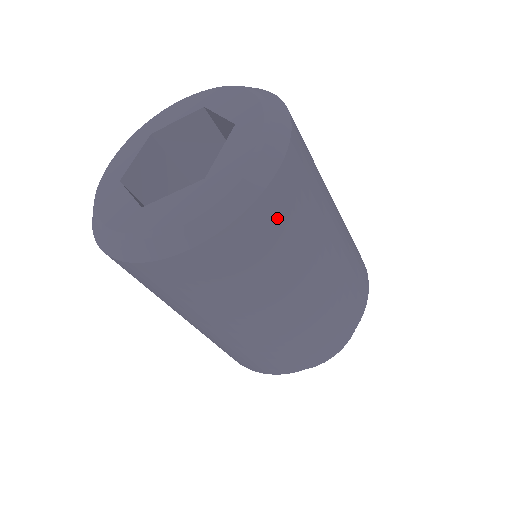
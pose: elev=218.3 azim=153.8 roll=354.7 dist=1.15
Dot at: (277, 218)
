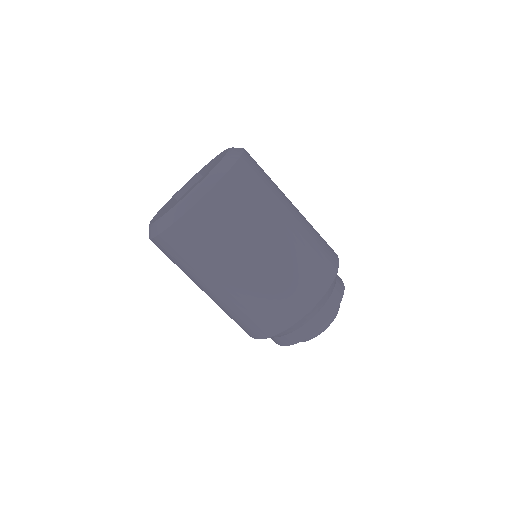
Dot at: (201, 227)
